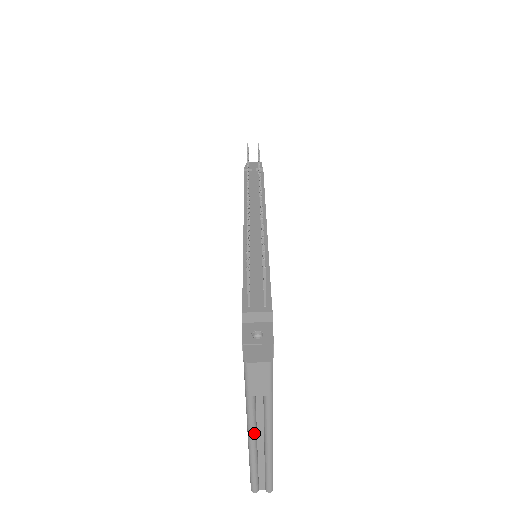
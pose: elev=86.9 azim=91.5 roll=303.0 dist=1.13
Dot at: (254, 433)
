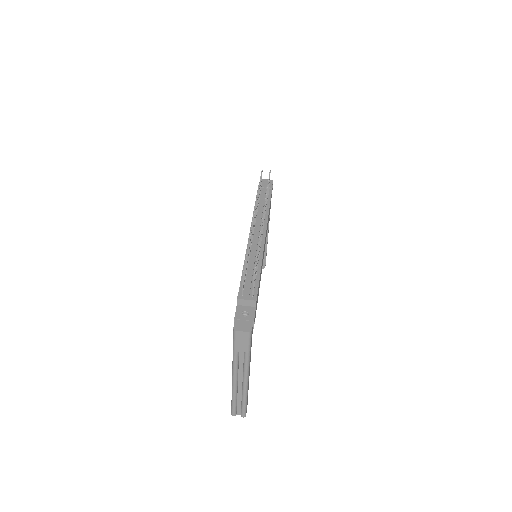
Dot at: (236, 375)
